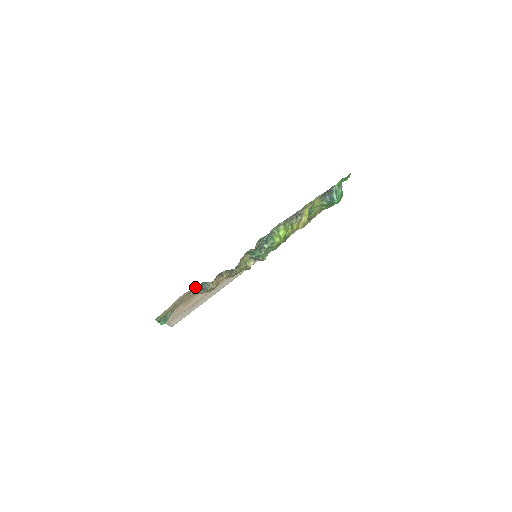
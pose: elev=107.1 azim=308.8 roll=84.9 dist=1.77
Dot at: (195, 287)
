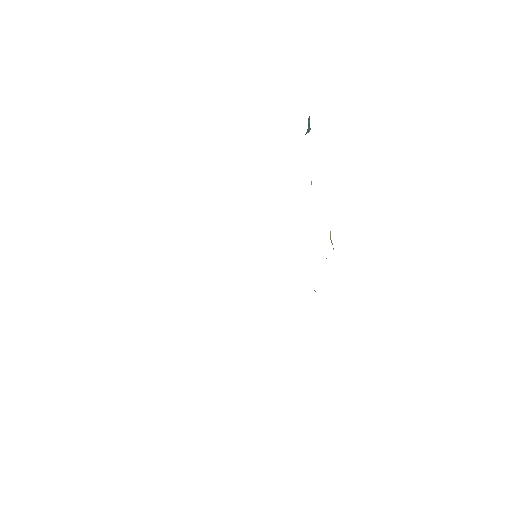
Dot at: occluded
